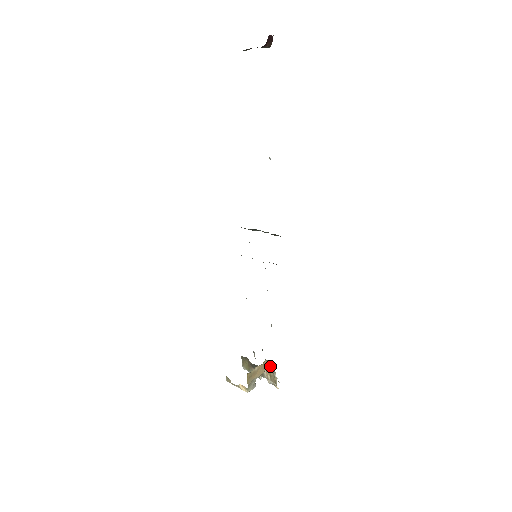
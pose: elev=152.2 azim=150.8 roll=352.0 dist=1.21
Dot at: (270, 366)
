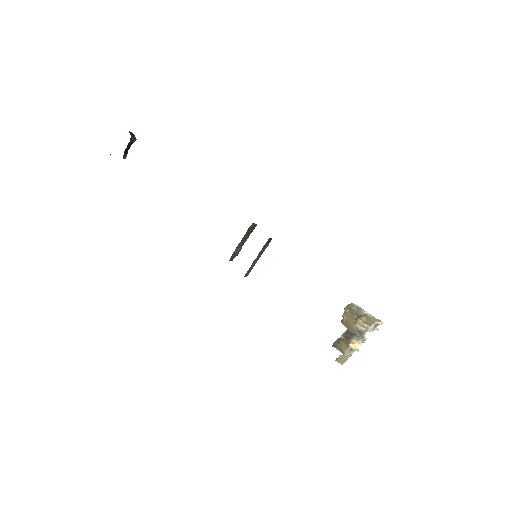
Dot at: (353, 310)
